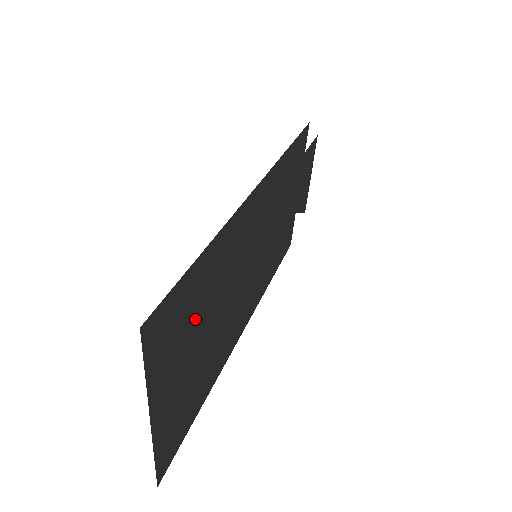
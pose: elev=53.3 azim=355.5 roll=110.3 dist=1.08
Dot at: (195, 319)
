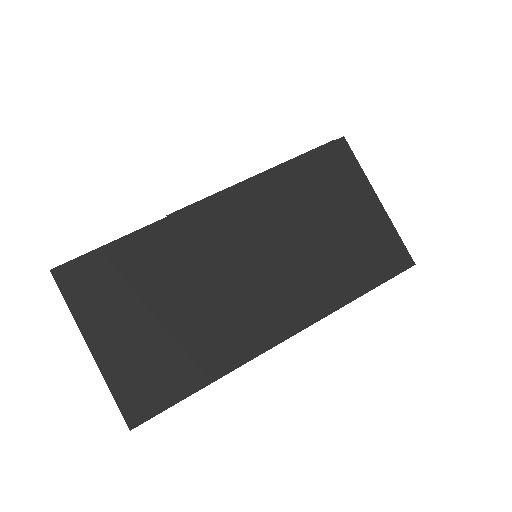
Dot at: (136, 287)
